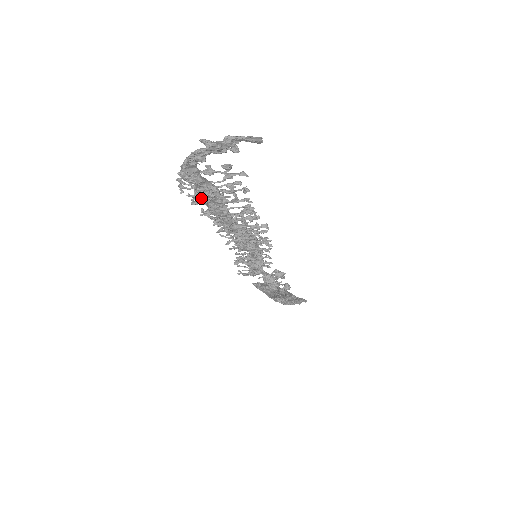
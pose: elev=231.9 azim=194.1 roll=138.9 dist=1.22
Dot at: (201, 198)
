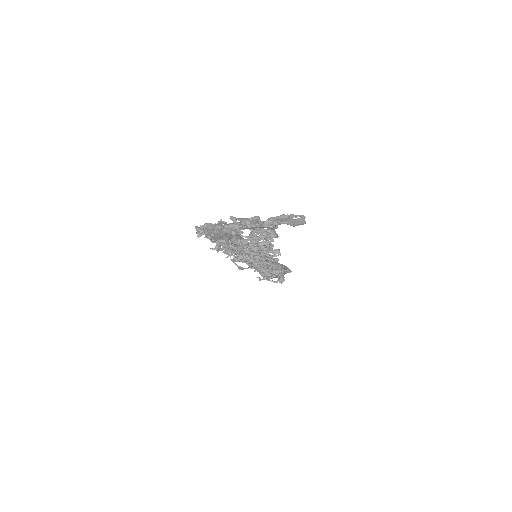
Dot at: occluded
